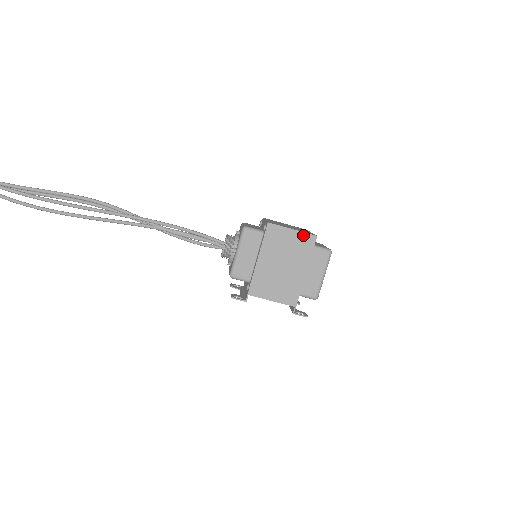
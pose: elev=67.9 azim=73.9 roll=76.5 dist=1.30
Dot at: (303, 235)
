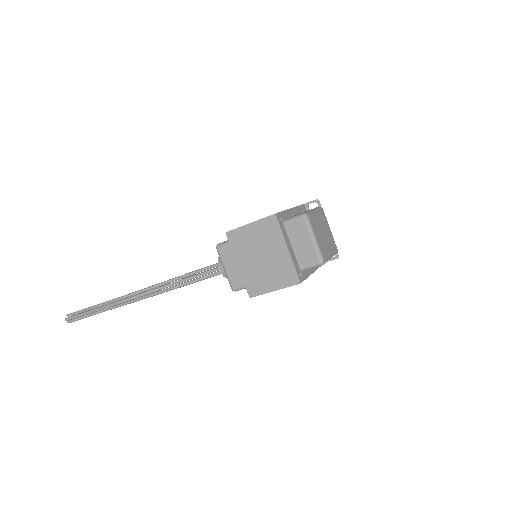
Dot at: occluded
